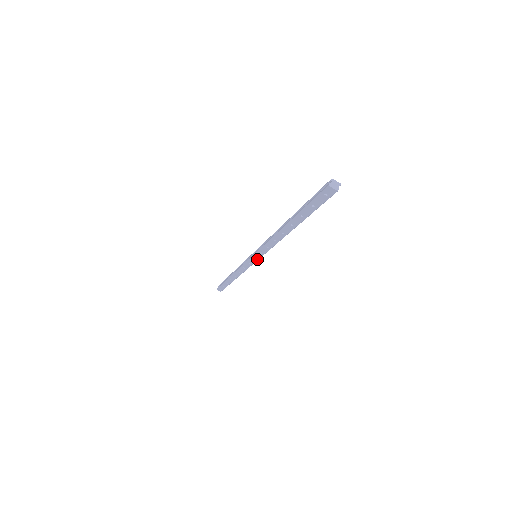
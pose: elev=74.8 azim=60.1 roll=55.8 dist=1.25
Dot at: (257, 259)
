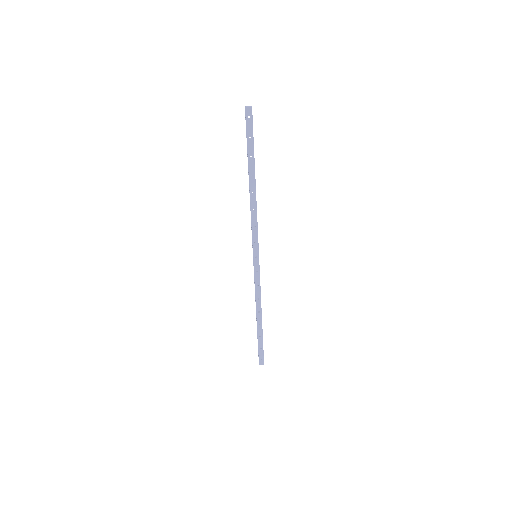
Dot at: (258, 256)
